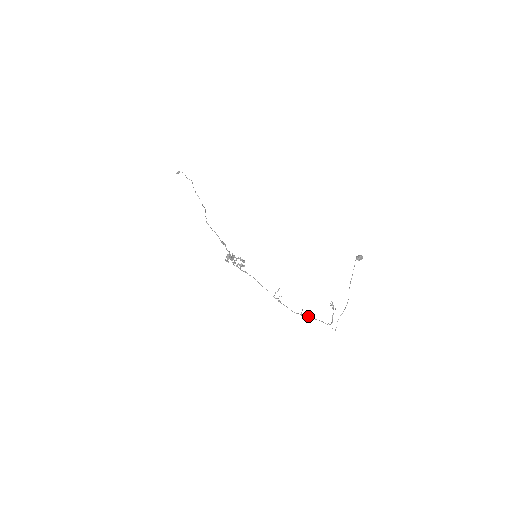
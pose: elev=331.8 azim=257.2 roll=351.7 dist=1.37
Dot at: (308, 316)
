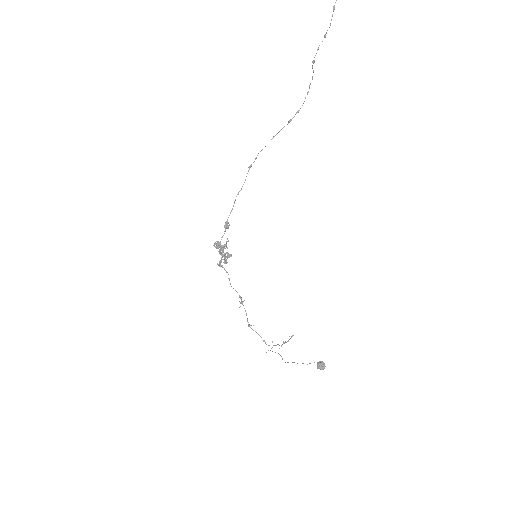
Dot at: occluded
